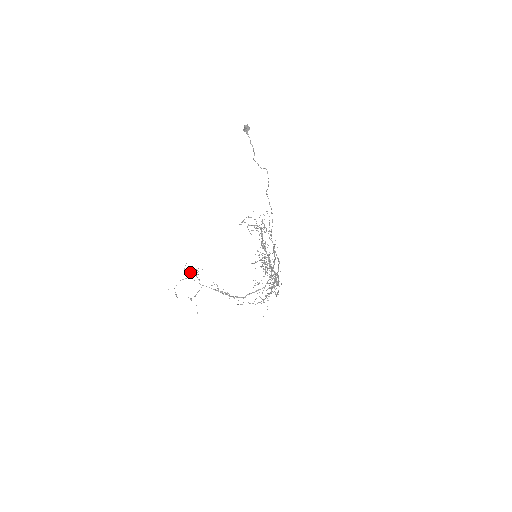
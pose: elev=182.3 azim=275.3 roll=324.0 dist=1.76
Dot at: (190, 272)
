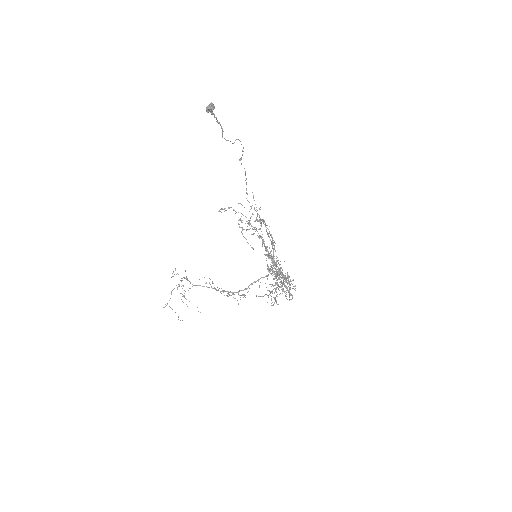
Dot at: (174, 274)
